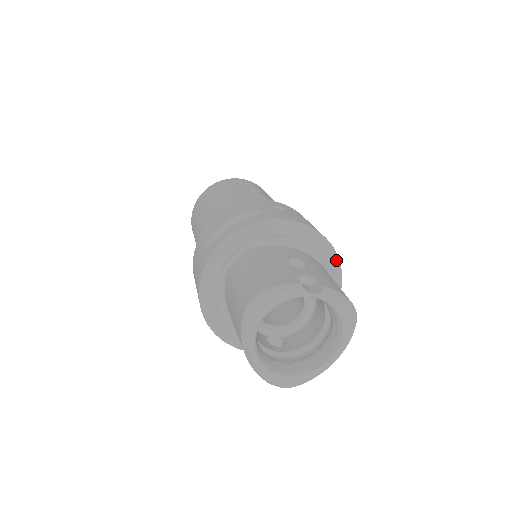
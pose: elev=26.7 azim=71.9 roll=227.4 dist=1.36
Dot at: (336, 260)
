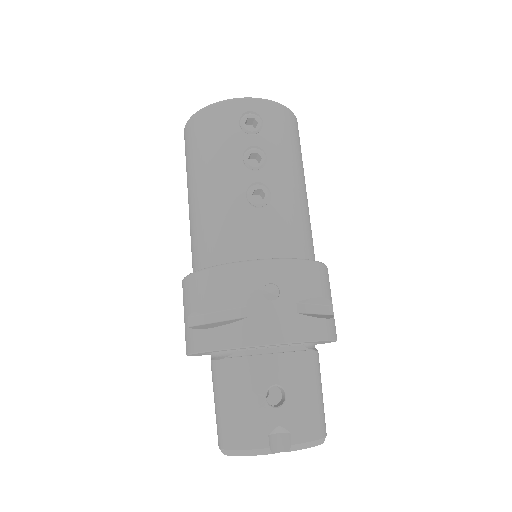
Dot at: occluded
